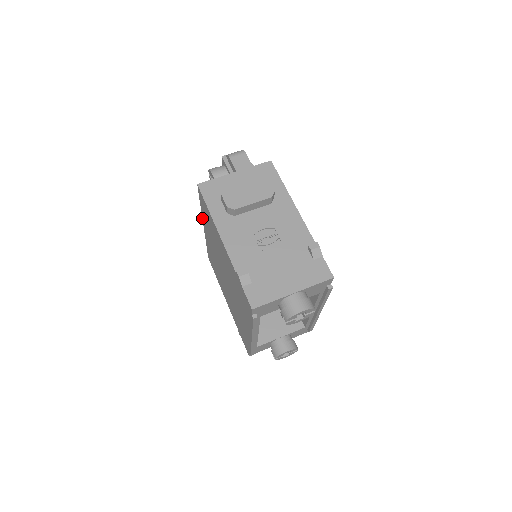
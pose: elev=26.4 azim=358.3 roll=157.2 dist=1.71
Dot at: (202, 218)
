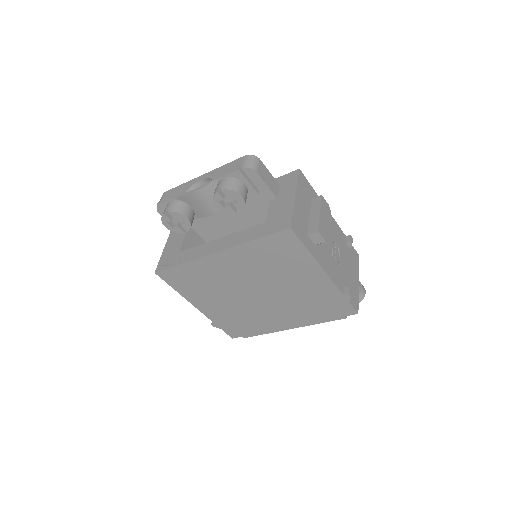
Dot at: (231, 248)
